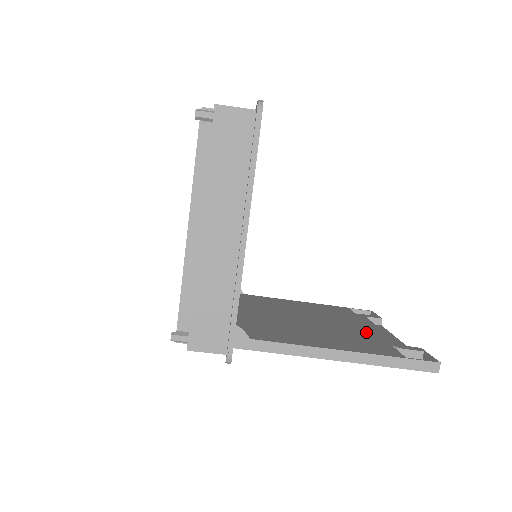
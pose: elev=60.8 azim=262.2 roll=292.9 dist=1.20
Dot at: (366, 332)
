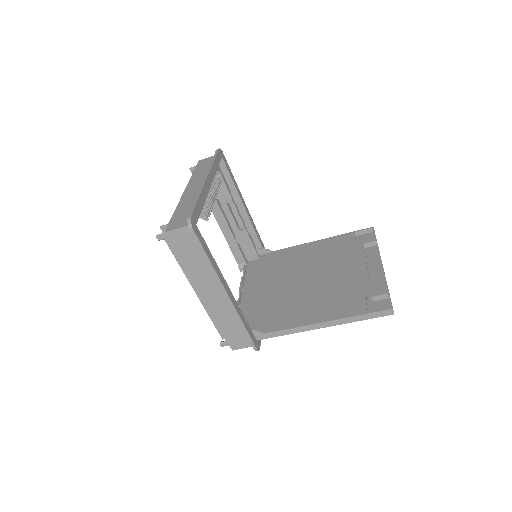
Dot at: (352, 279)
